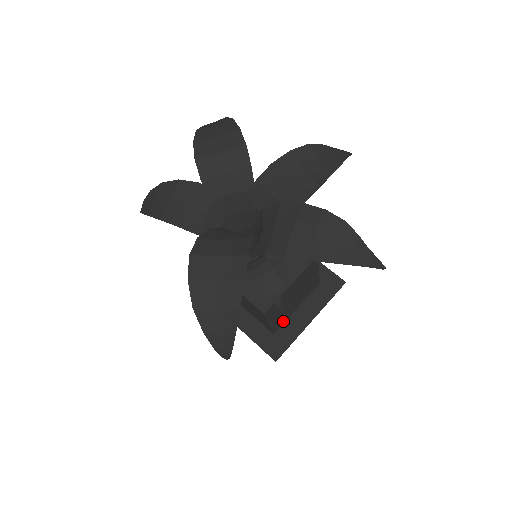
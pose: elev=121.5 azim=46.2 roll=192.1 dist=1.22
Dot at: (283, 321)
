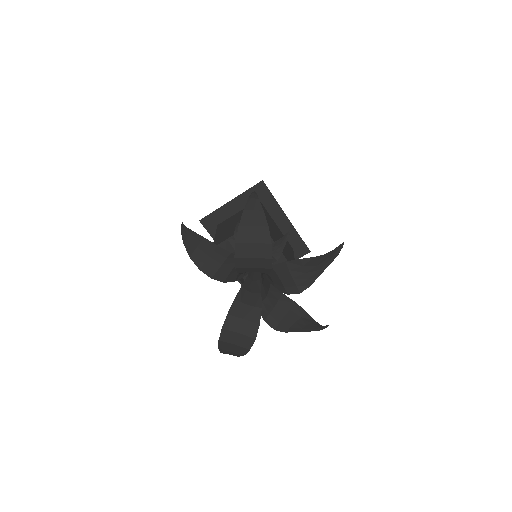
Dot at: occluded
